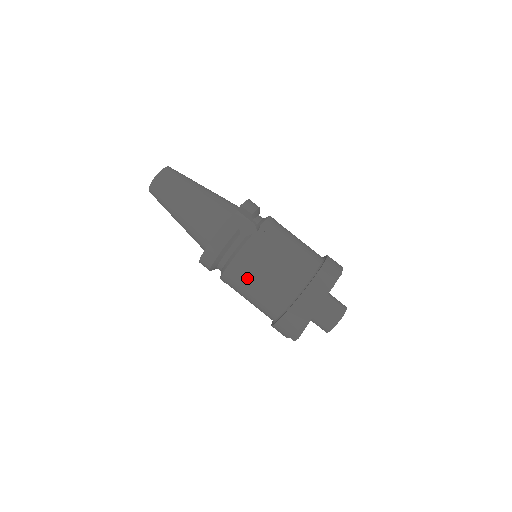
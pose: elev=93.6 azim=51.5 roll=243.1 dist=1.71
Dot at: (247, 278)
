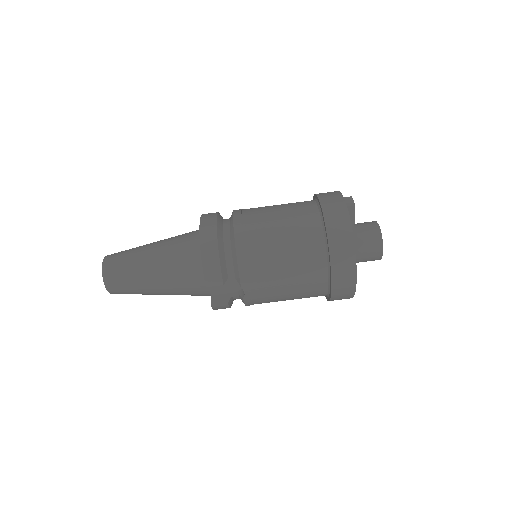
Dot at: occluded
